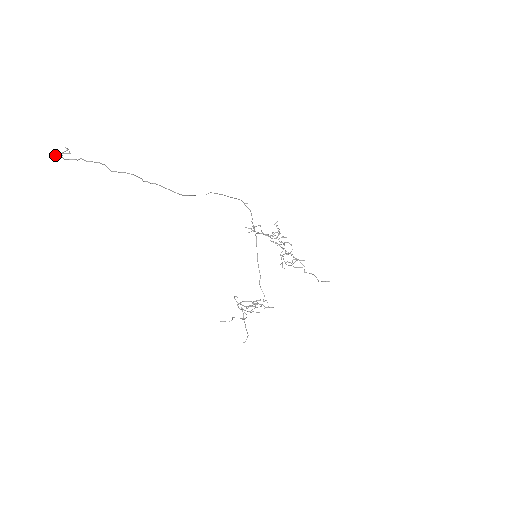
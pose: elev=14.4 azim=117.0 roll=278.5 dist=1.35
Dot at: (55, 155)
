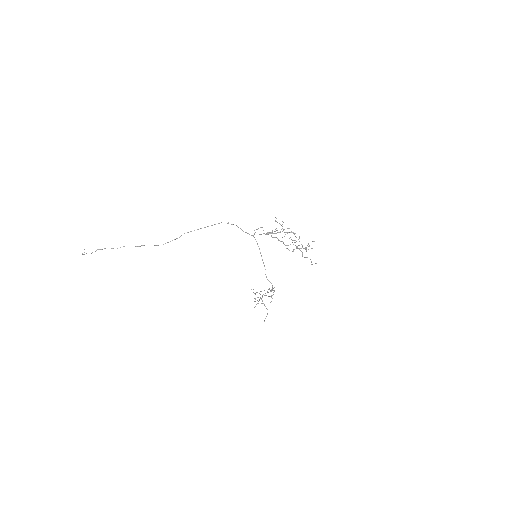
Dot at: occluded
